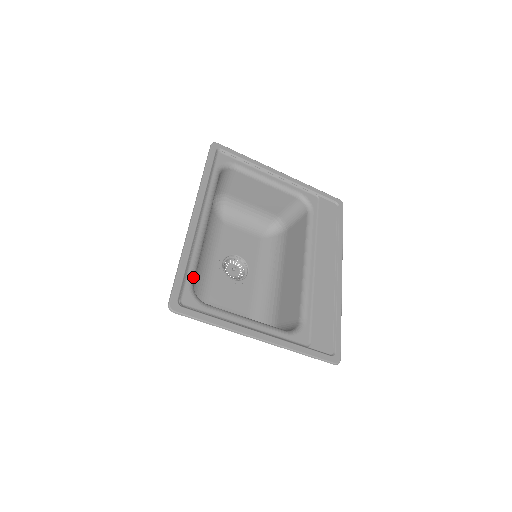
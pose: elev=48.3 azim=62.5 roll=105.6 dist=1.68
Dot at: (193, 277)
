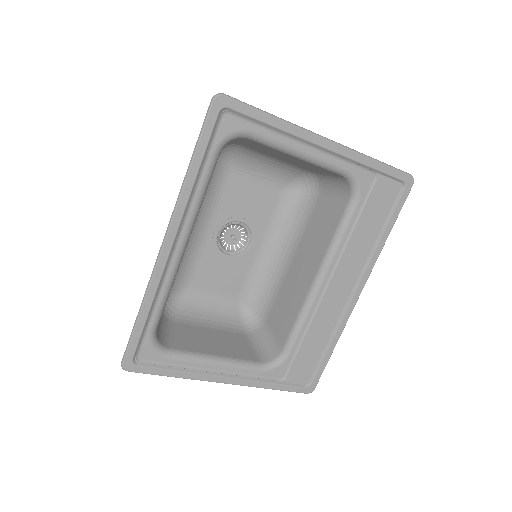
Dot at: (156, 325)
